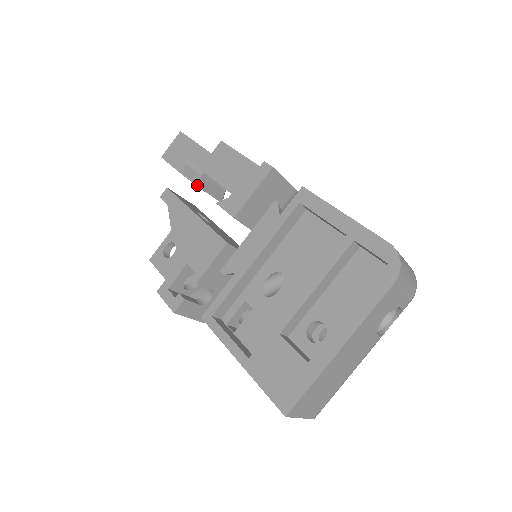
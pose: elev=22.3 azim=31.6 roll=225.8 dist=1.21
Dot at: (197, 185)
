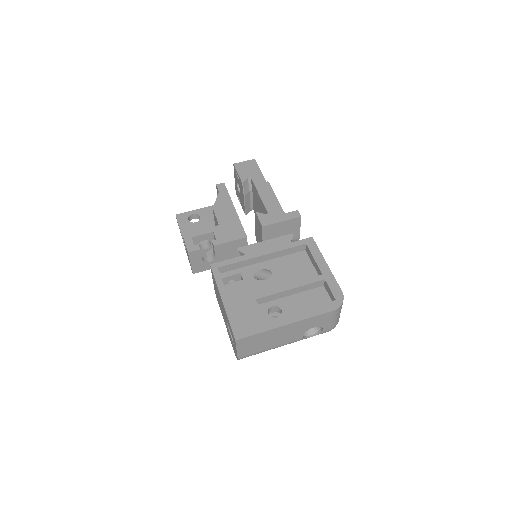
Dot at: (244, 194)
